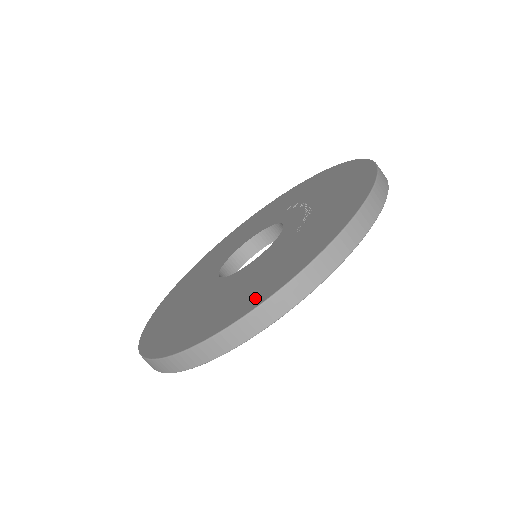
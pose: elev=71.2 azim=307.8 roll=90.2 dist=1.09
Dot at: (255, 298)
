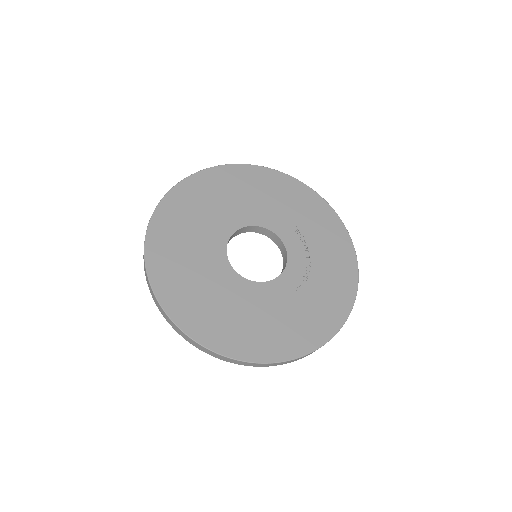
Dot at: (264, 350)
